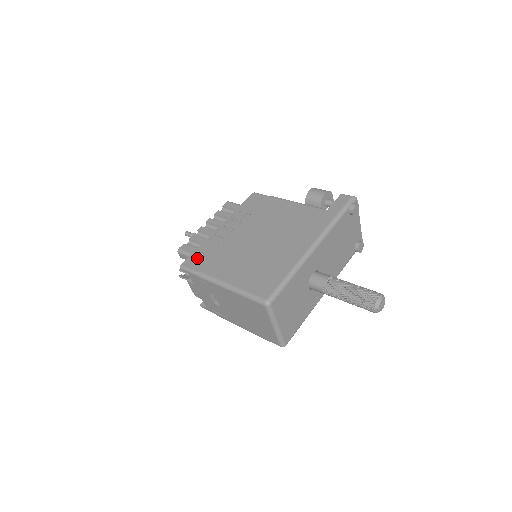
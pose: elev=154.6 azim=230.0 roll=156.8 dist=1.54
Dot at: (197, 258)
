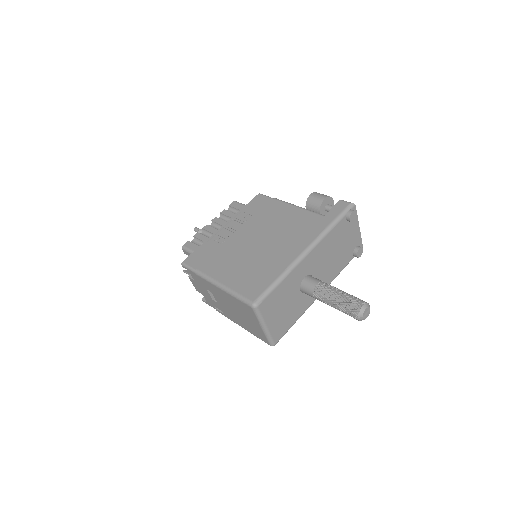
Dot at: (198, 256)
